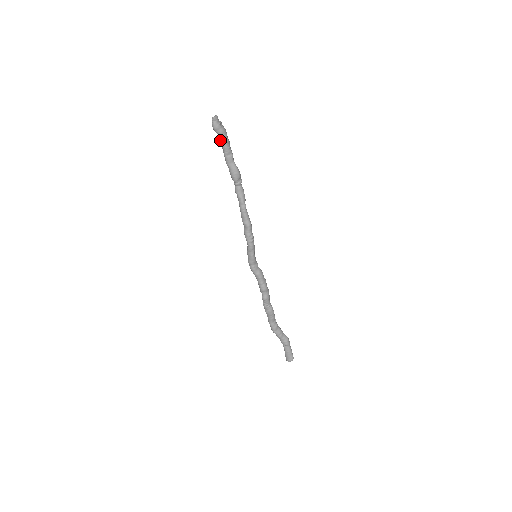
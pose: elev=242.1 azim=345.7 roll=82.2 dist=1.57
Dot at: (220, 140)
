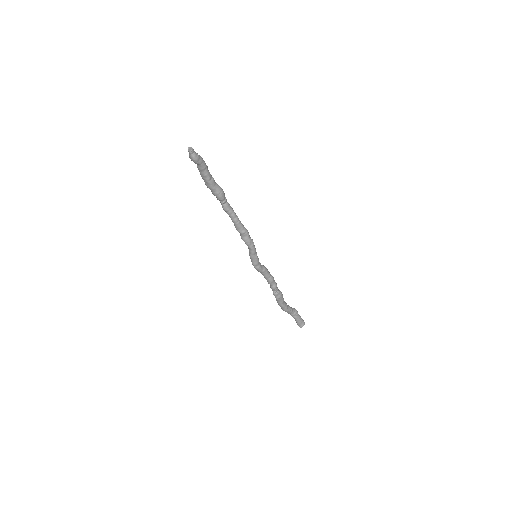
Dot at: (201, 169)
